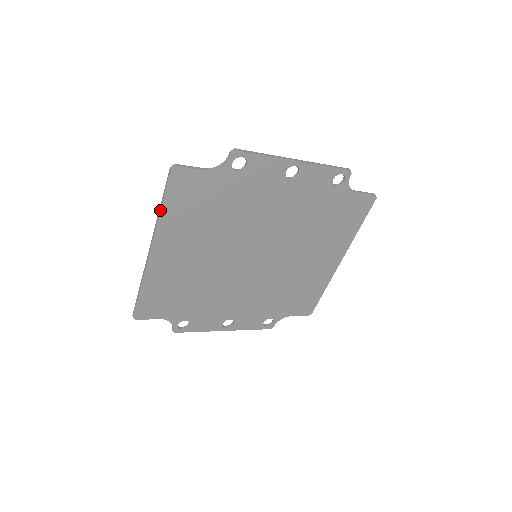
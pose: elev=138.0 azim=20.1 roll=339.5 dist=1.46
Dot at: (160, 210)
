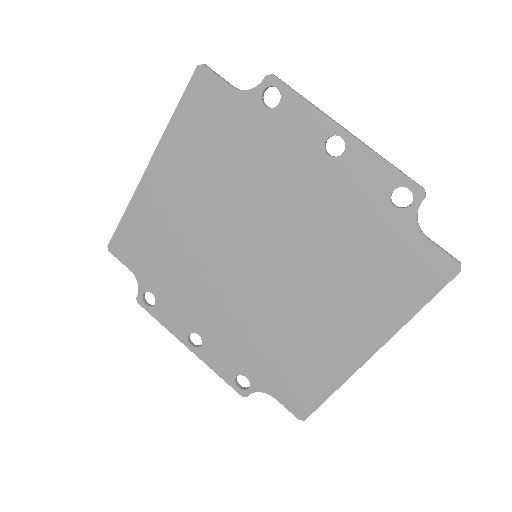
Dot at: (172, 116)
